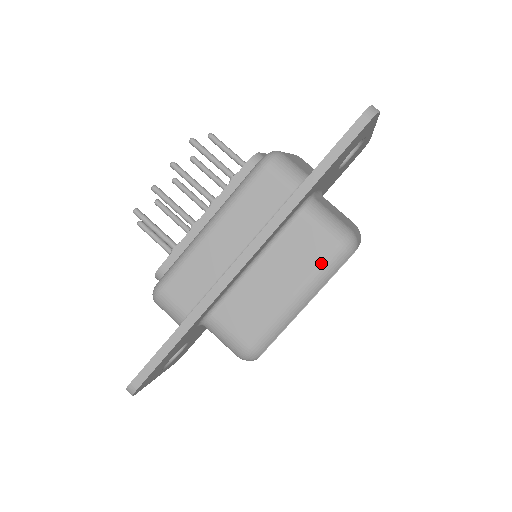
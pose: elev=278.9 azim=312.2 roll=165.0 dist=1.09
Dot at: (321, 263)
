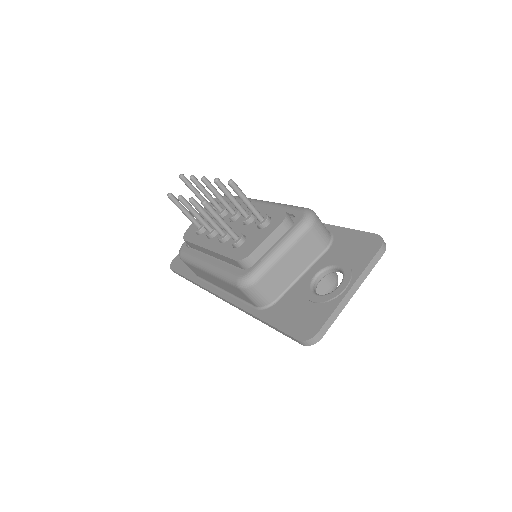
Dot at: occluded
